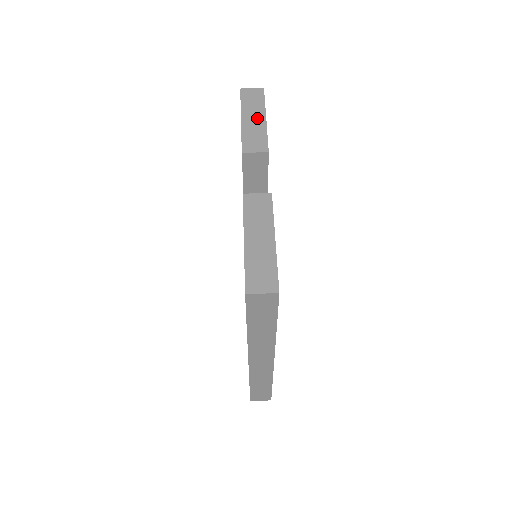
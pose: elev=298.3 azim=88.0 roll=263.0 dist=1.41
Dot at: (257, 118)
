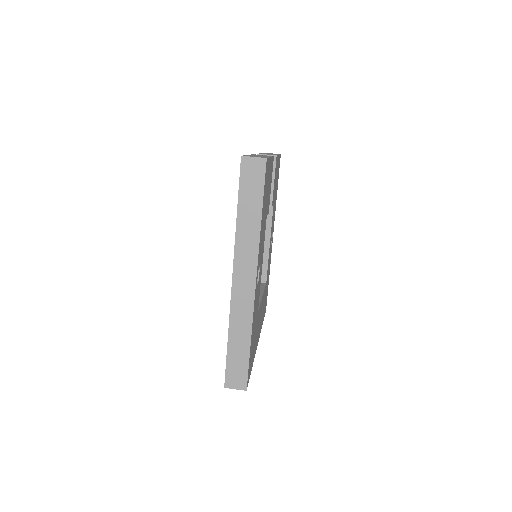
Dot at: occluded
